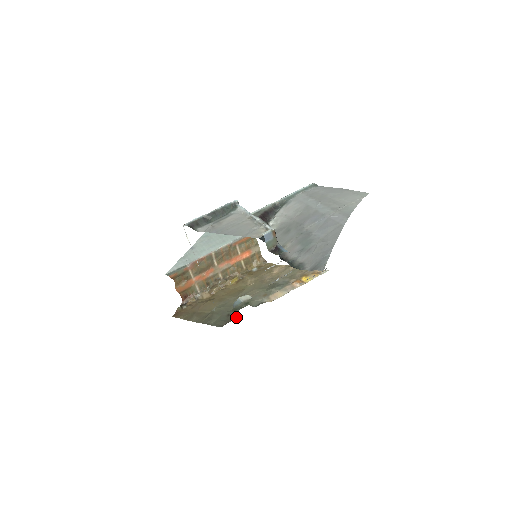
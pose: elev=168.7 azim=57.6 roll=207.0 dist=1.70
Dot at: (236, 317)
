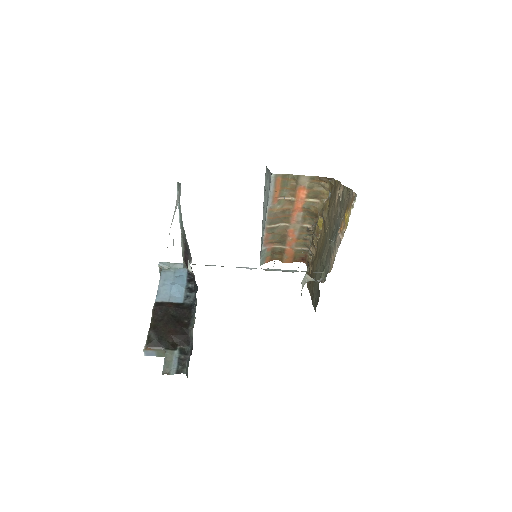
Dot at: (318, 299)
